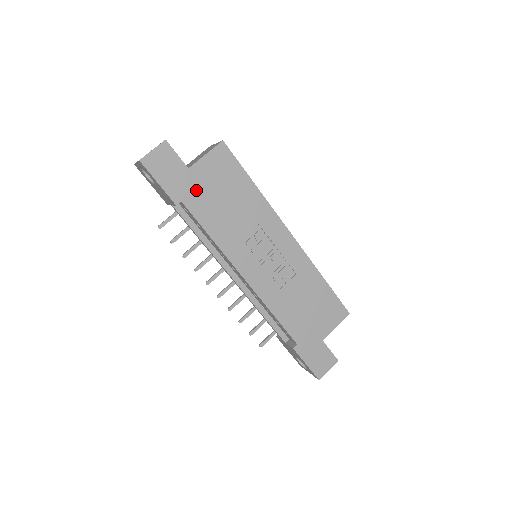
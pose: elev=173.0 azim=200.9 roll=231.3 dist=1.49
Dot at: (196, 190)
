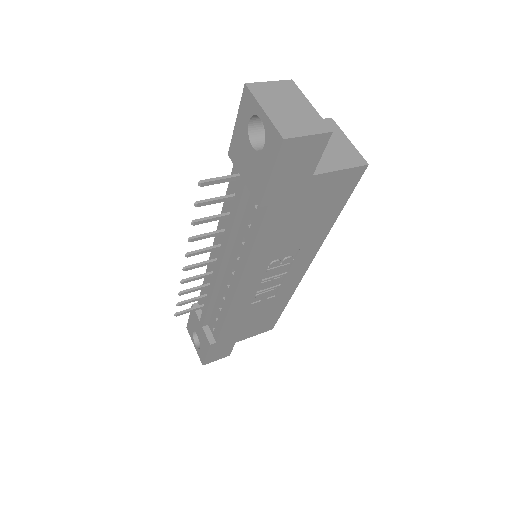
Dot at: (293, 200)
